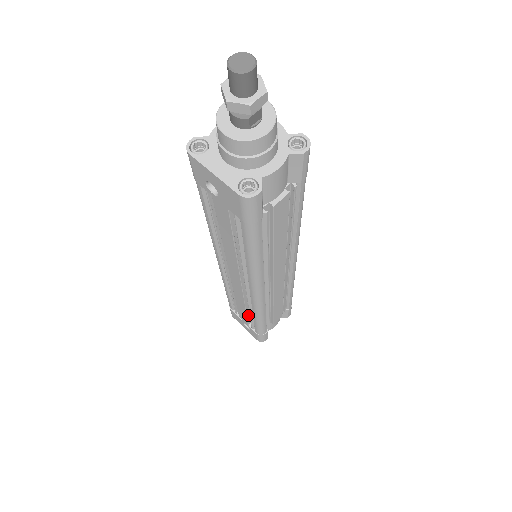
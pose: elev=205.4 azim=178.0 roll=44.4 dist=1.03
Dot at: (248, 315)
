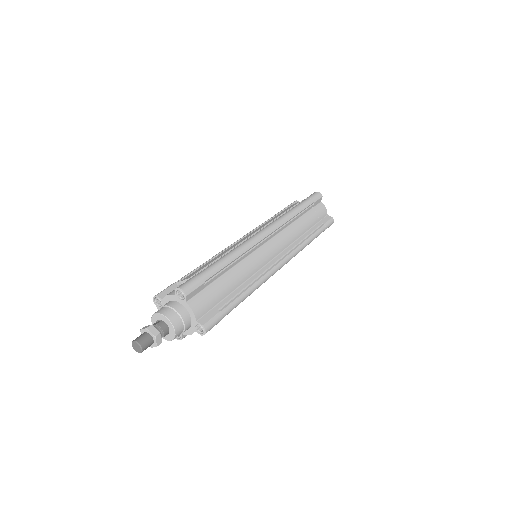
Dot at: occluded
